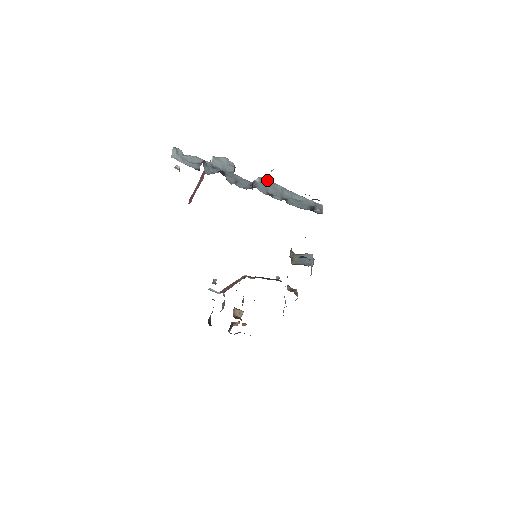
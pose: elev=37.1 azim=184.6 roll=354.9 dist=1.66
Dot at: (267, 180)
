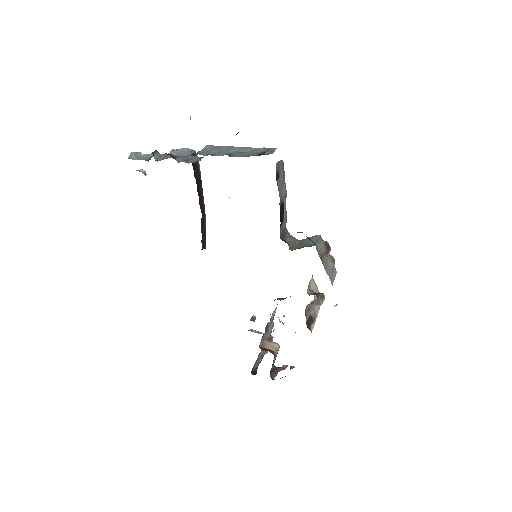
Dot at: occluded
